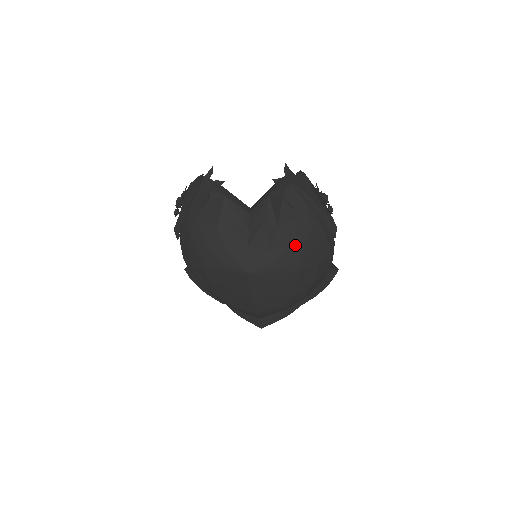
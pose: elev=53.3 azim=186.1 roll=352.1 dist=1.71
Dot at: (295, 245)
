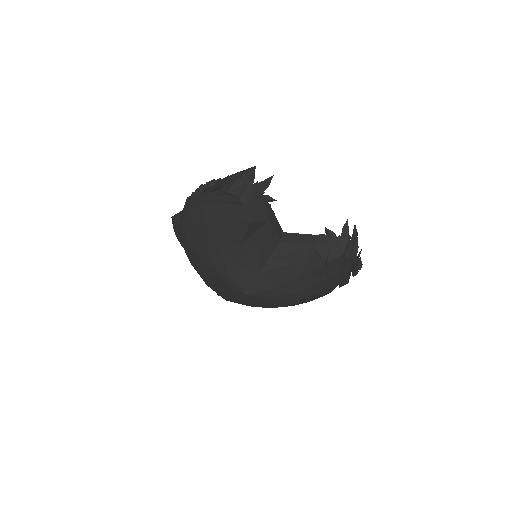
Dot at: (304, 292)
